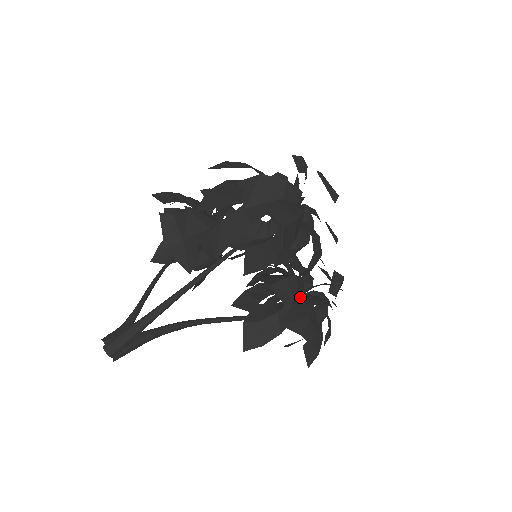
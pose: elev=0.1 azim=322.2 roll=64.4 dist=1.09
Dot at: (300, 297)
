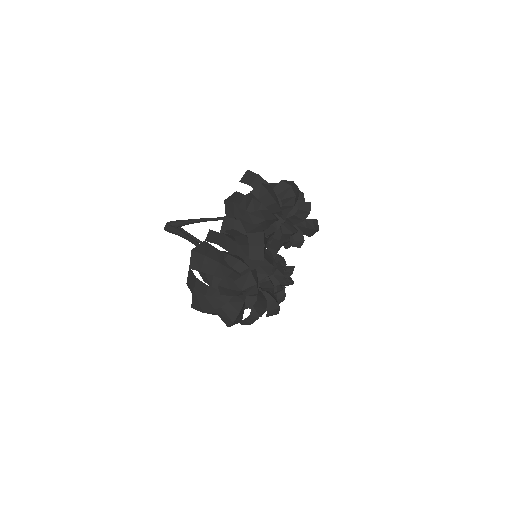
Dot at: occluded
